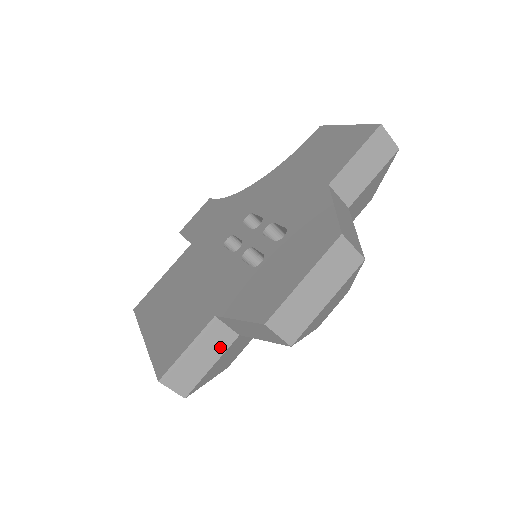
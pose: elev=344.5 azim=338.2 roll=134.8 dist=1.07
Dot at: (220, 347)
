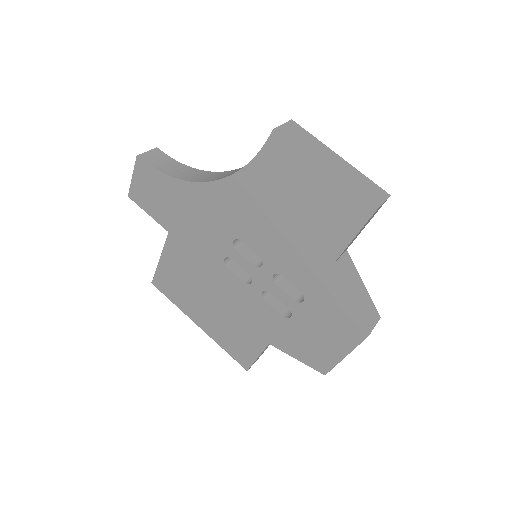
Dot at: occluded
